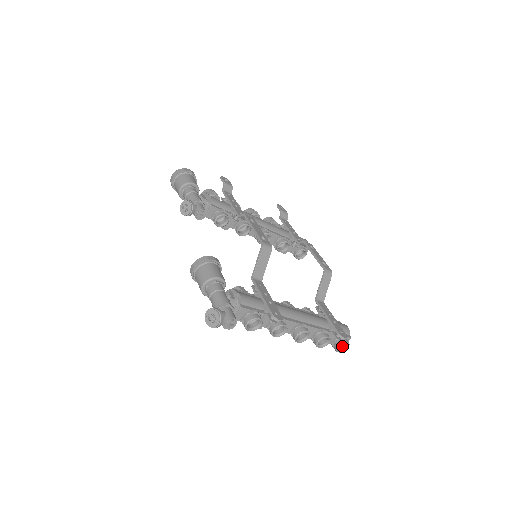
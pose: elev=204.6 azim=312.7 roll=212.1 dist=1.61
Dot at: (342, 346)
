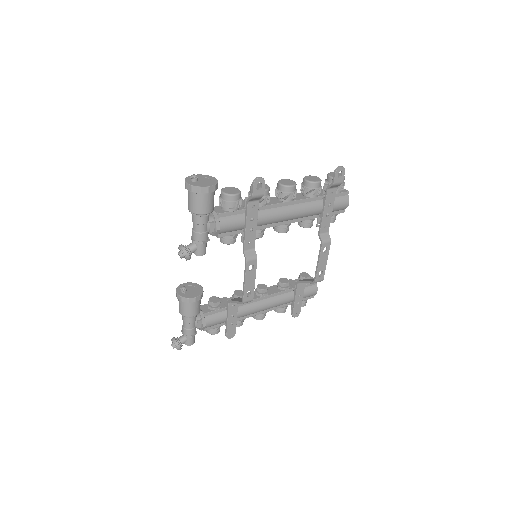
Dot at: occluded
